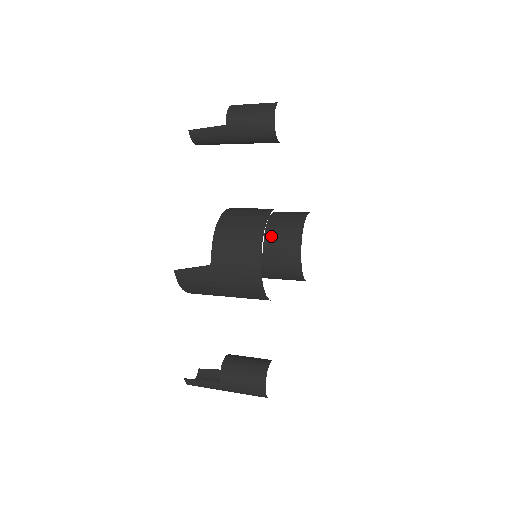
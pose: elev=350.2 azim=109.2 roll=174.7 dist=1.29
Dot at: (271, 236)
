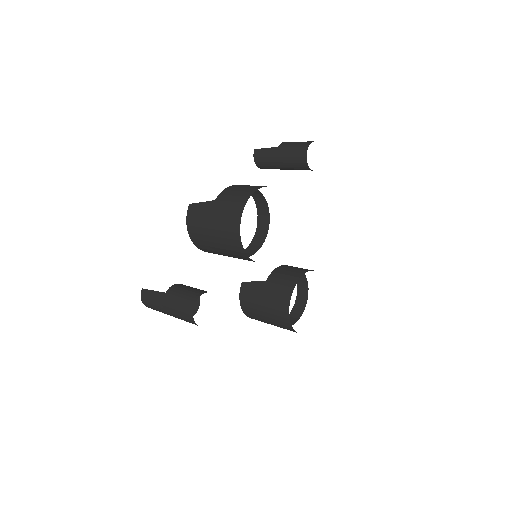
Dot at: (279, 270)
